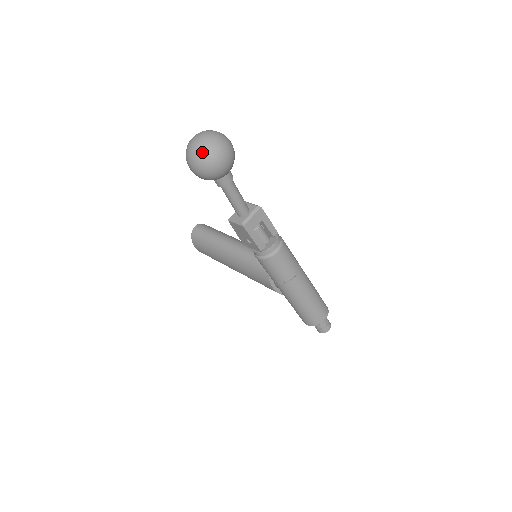
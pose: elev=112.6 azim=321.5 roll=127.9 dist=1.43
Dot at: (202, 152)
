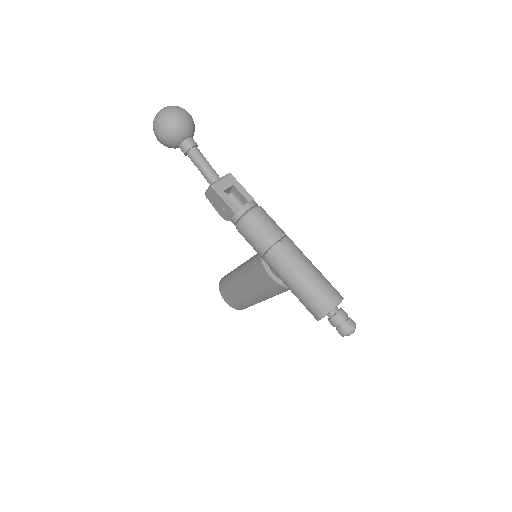
Dot at: (159, 114)
